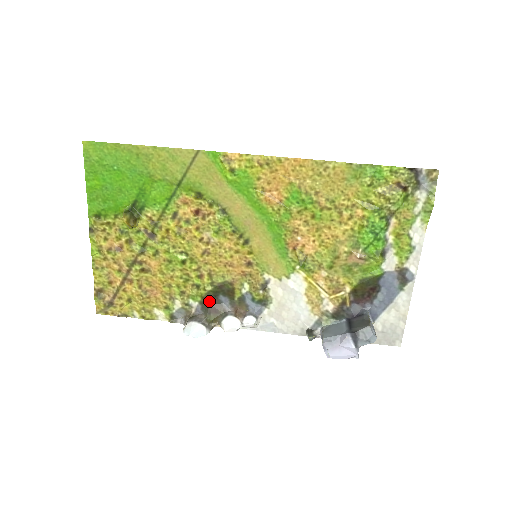
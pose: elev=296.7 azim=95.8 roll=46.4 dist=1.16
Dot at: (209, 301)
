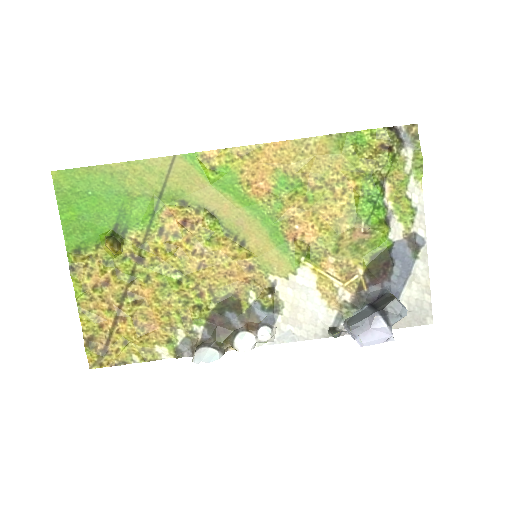
Dot at: (215, 321)
